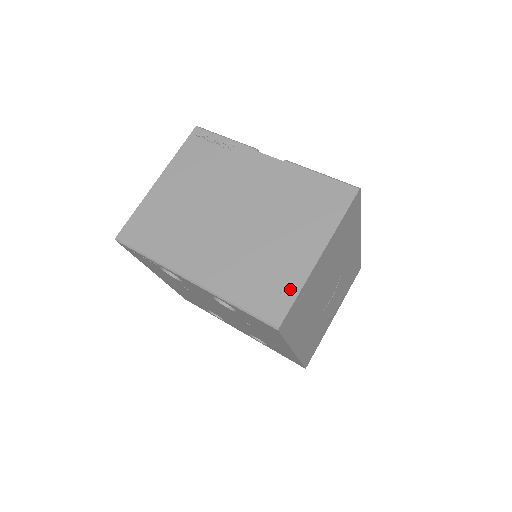
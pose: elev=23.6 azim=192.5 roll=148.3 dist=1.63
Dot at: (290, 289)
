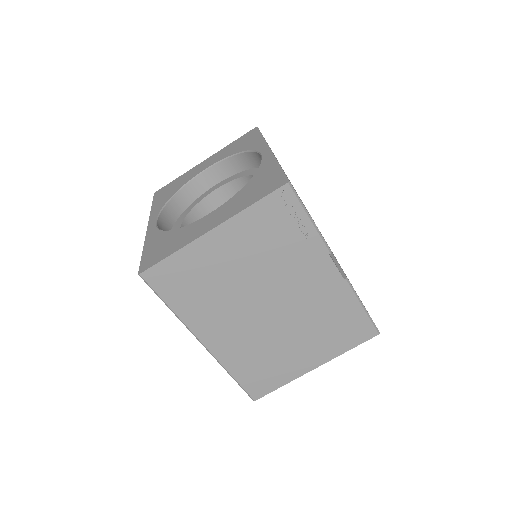
Dot at: (279, 381)
